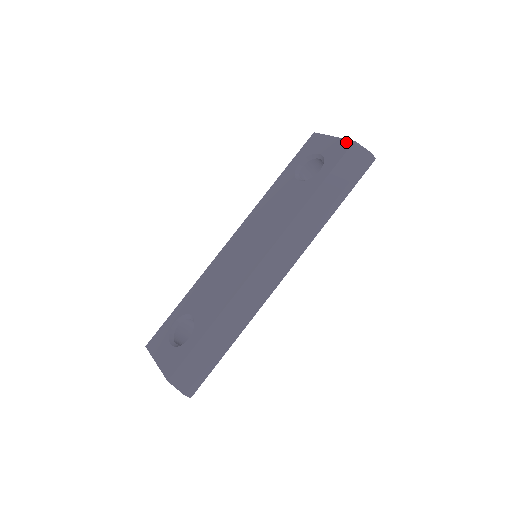
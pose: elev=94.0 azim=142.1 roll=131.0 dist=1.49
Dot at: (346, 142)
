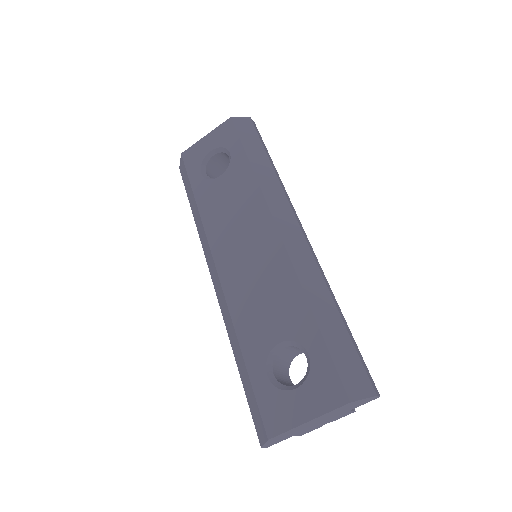
Dot at: (224, 124)
